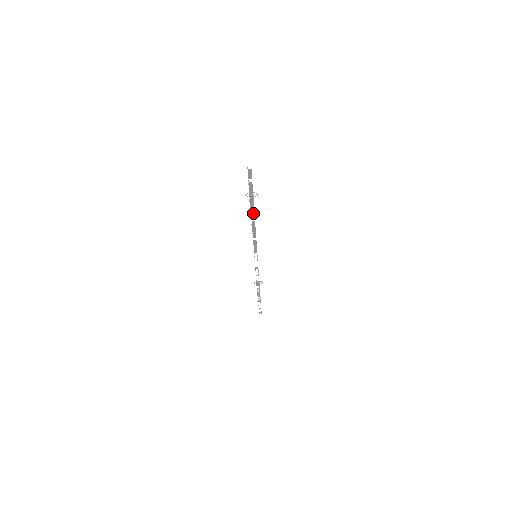
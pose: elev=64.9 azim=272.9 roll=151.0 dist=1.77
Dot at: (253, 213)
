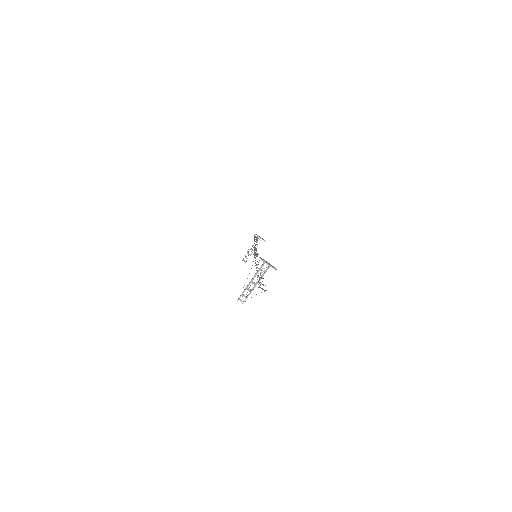
Dot at: occluded
